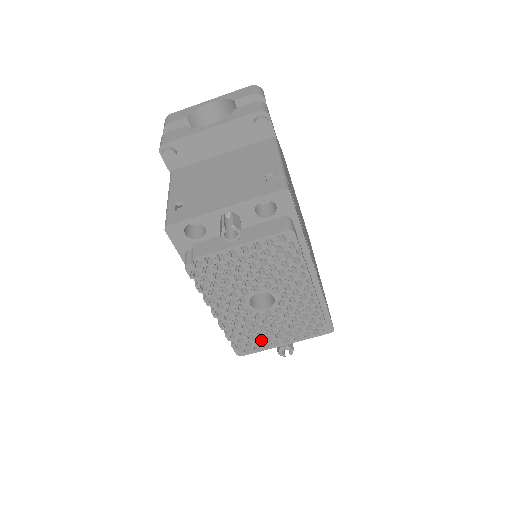
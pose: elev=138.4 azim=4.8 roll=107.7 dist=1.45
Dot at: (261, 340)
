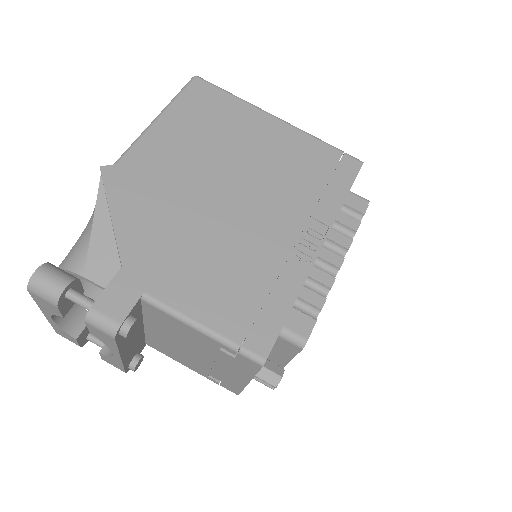
Dot at: occluded
